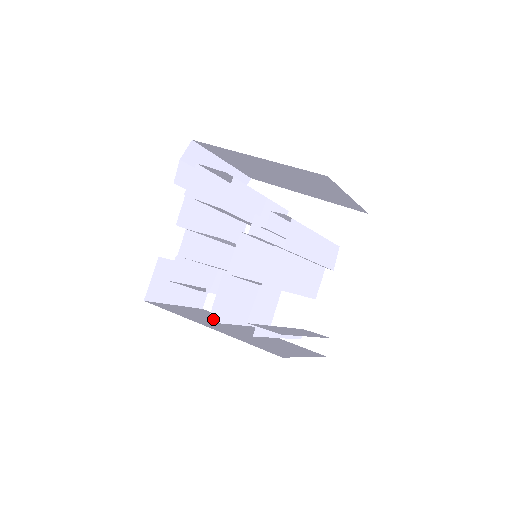
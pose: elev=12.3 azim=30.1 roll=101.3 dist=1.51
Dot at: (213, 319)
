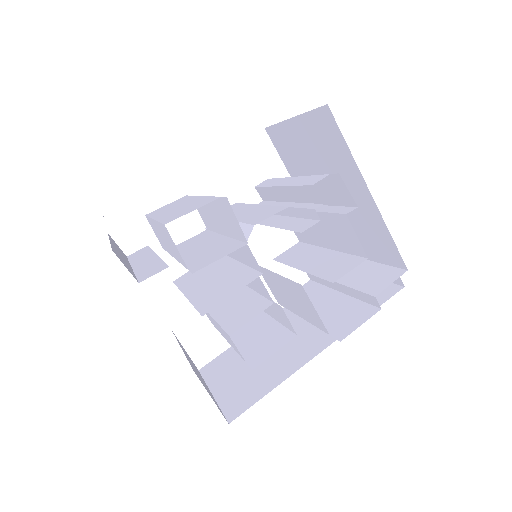
Dot at: (333, 336)
